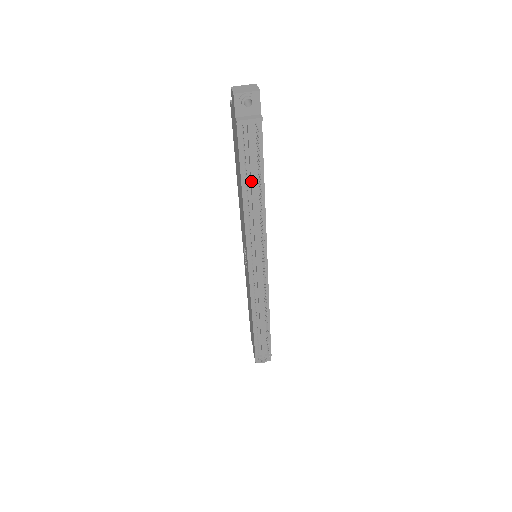
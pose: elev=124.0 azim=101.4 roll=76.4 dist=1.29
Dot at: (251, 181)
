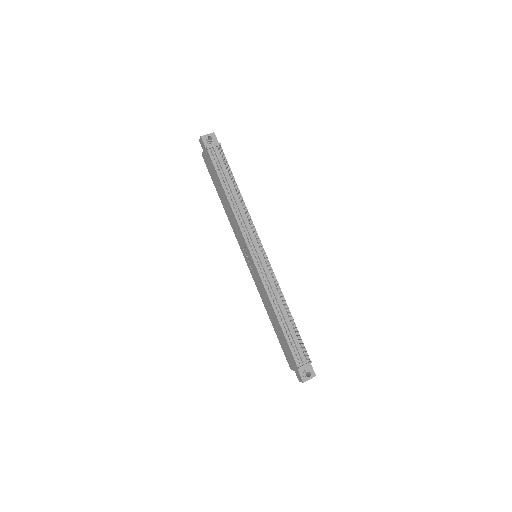
Dot at: (228, 184)
